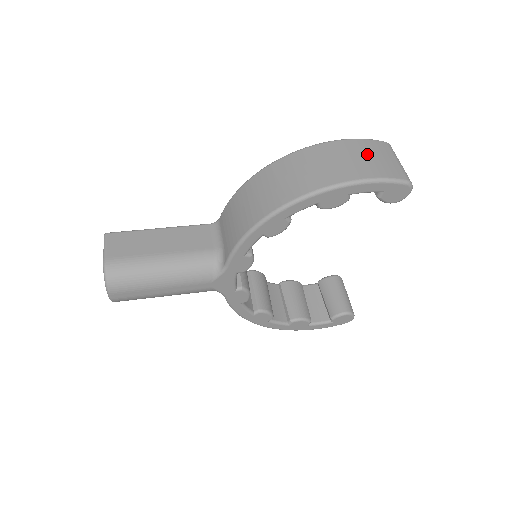
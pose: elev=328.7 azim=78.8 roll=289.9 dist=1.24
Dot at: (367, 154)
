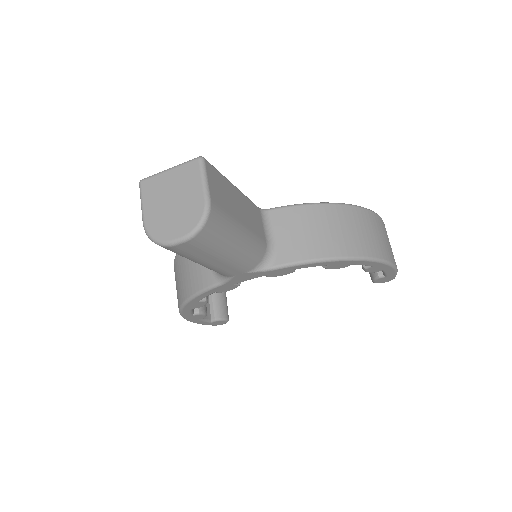
Dot at: occluded
